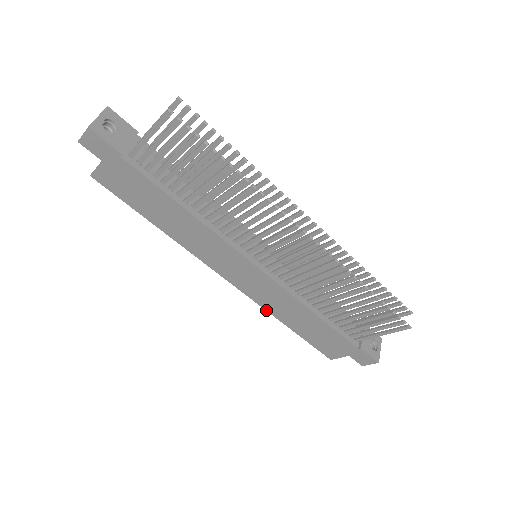
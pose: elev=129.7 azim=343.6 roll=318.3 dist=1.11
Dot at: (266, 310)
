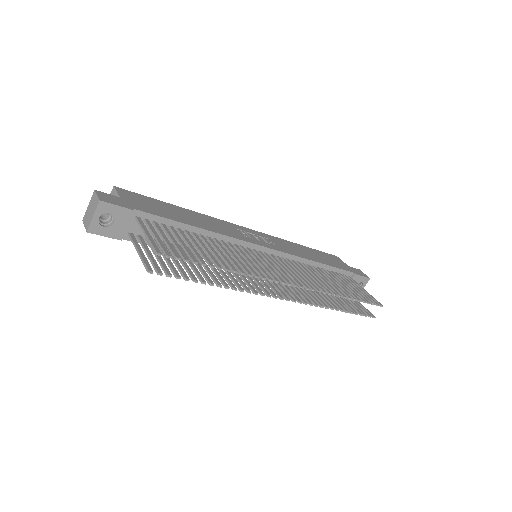
Dot at: occluded
